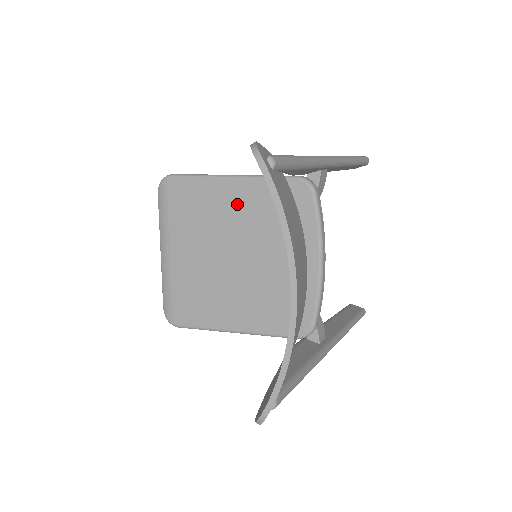
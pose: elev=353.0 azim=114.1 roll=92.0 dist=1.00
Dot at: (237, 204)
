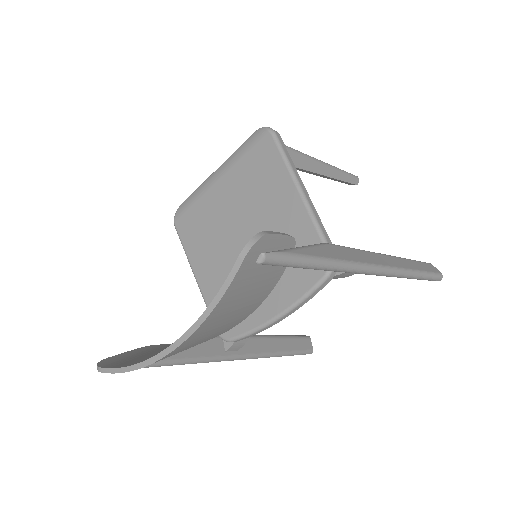
Dot at: (282, 212)
